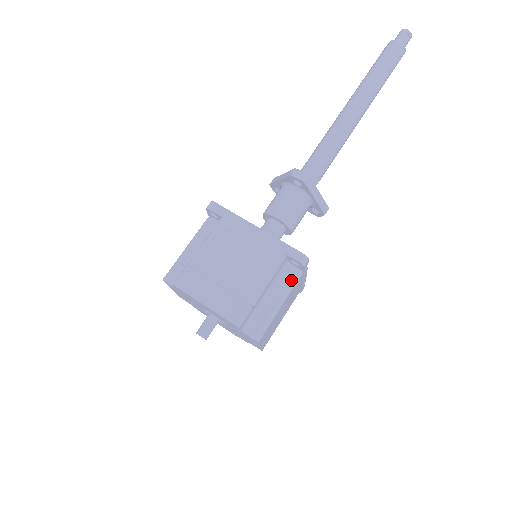
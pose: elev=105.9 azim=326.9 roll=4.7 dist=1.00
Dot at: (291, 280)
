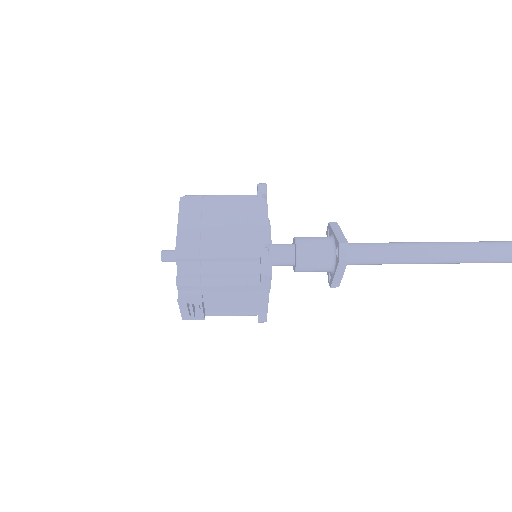
Dot at: (244, 198)
